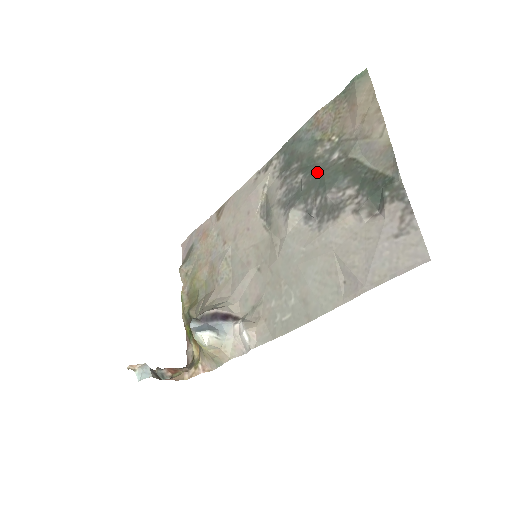
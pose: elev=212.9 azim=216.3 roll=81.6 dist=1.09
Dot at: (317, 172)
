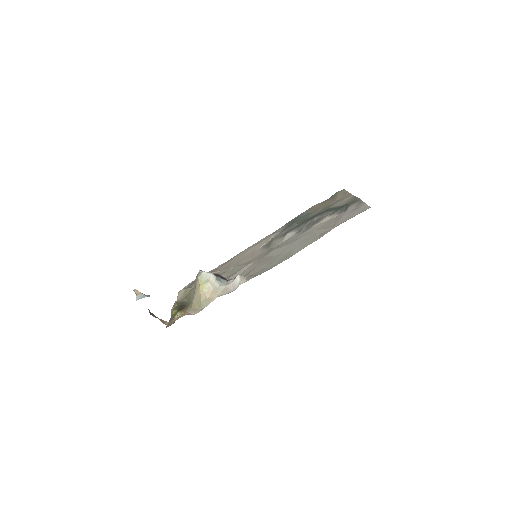
Dot at: occluded
